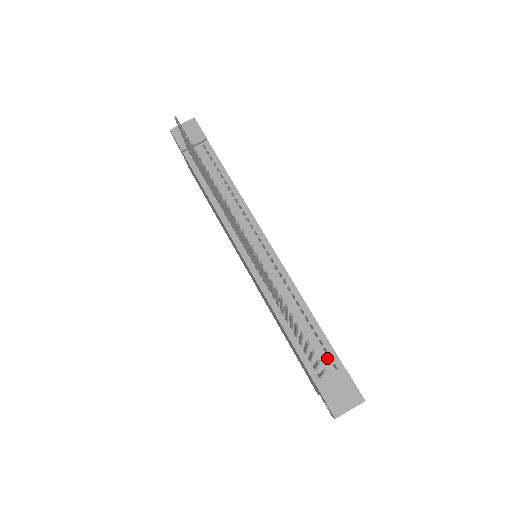
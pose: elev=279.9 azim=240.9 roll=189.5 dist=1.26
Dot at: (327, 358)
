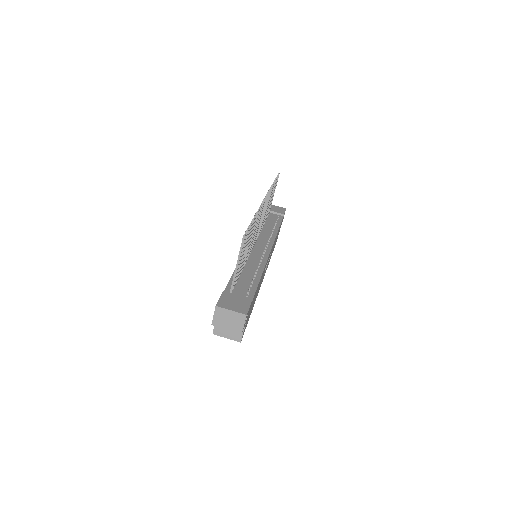
Dot at: (246, 292)
